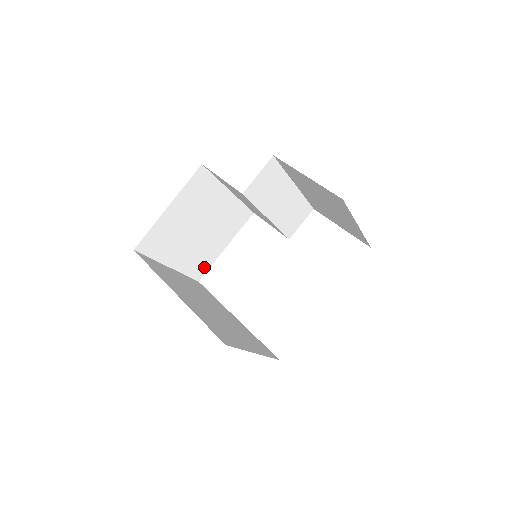
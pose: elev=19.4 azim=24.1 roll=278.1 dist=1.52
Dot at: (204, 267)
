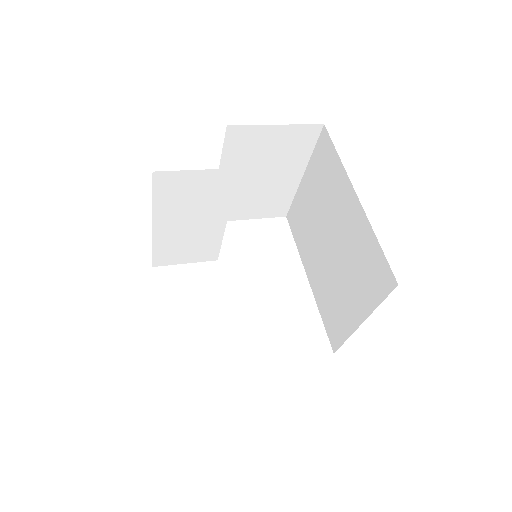
Dot at: occluded
